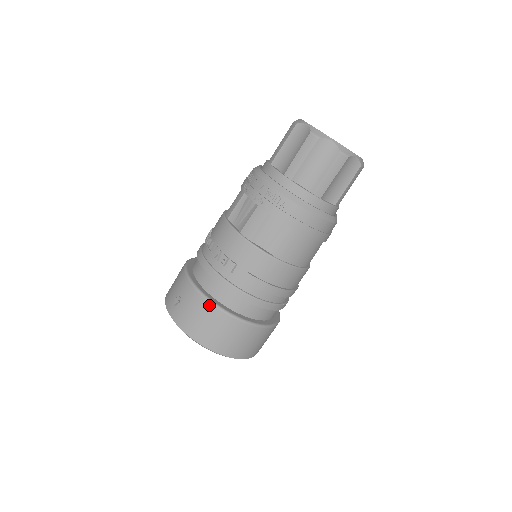
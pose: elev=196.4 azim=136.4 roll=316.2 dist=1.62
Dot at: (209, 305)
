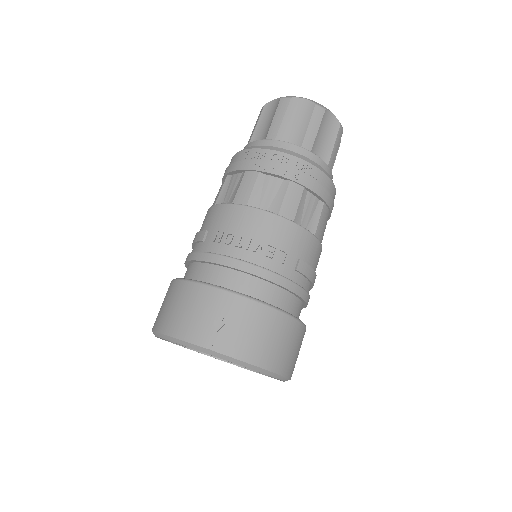
Dot at: (271, 311)
